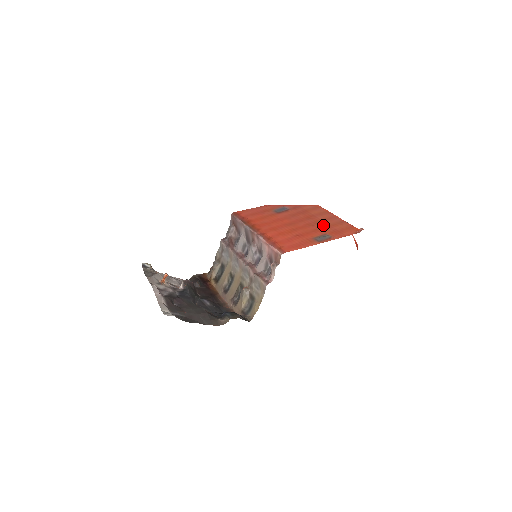
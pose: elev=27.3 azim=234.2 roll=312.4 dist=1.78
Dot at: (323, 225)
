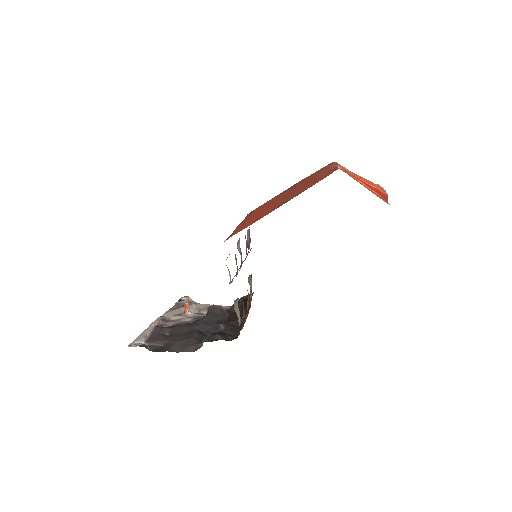
Dot at: (305, 185)
